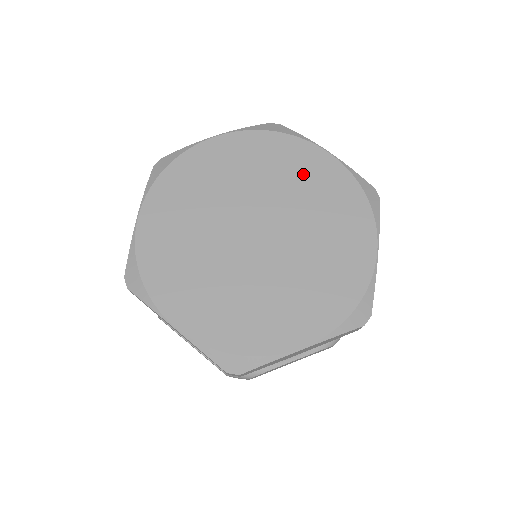
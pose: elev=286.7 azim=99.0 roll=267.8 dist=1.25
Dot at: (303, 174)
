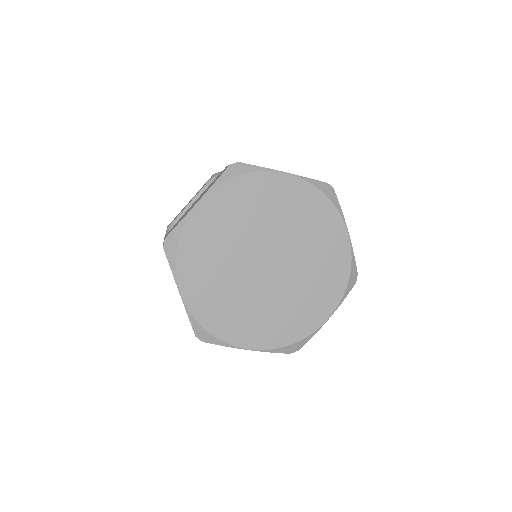
Dot at: (277, 201)
